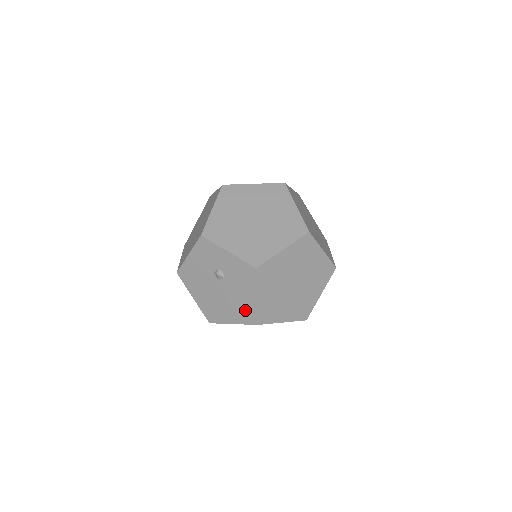
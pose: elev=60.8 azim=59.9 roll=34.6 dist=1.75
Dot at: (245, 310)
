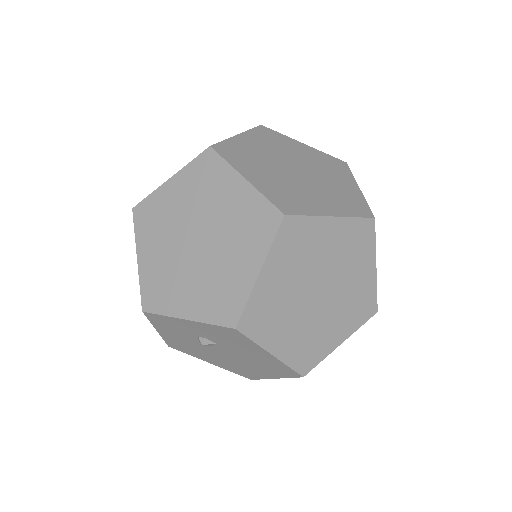
Dot at: (273, 367)
